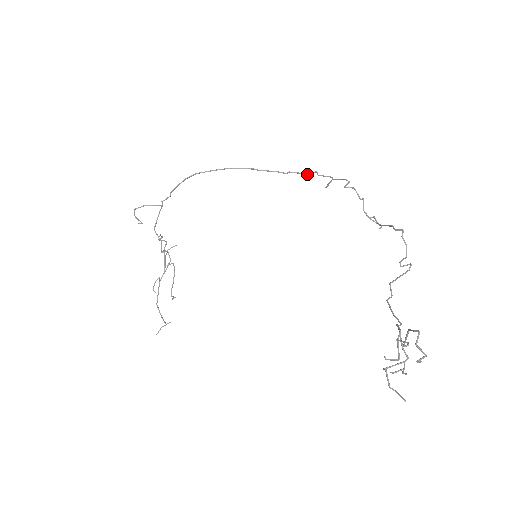
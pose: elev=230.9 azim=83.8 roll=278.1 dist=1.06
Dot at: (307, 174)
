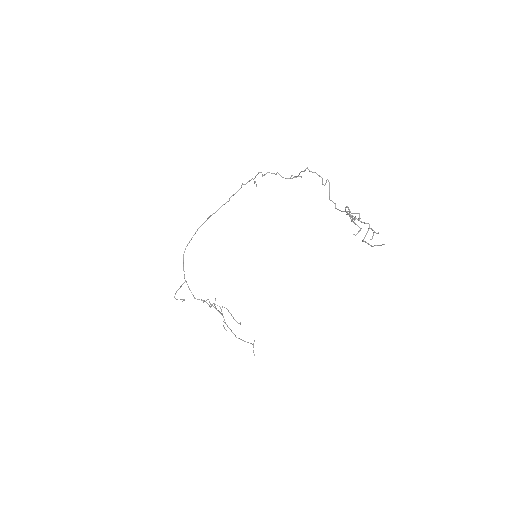
Dot at: occluded
